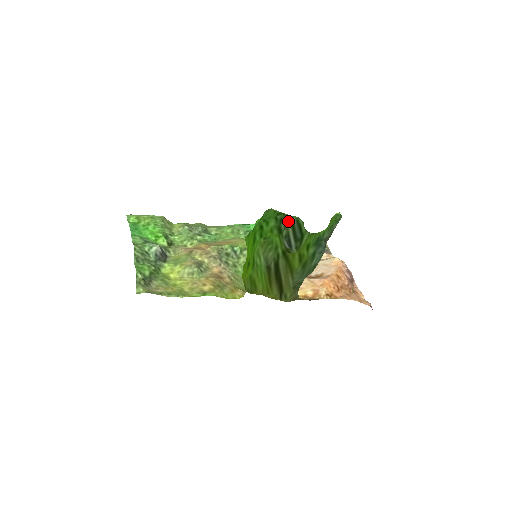
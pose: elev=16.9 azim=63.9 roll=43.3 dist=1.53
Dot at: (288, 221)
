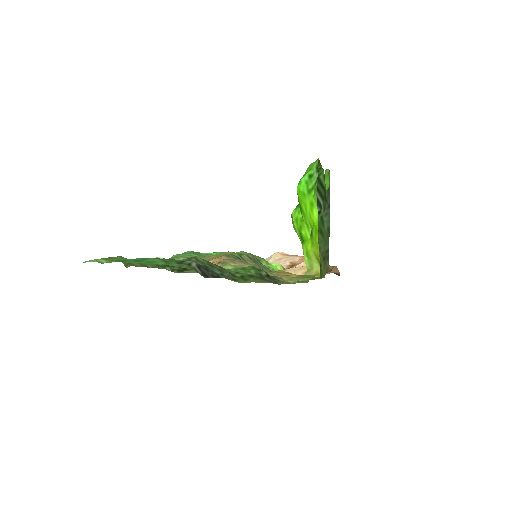
Dot at: occluded
